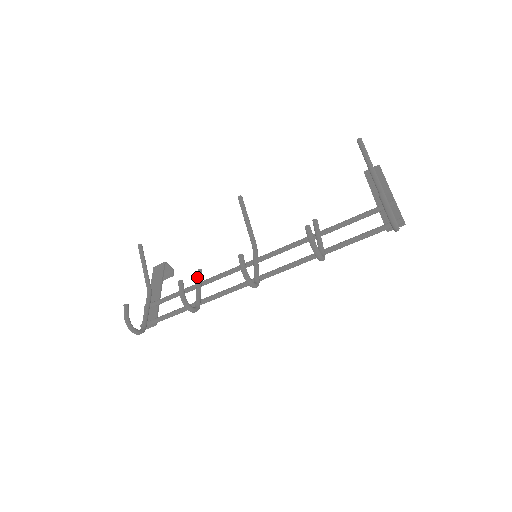
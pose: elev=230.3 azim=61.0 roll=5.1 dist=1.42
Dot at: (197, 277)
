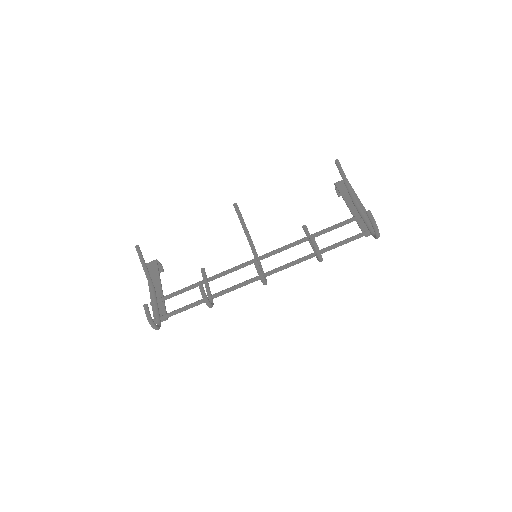
Dot at: (203, 275)
